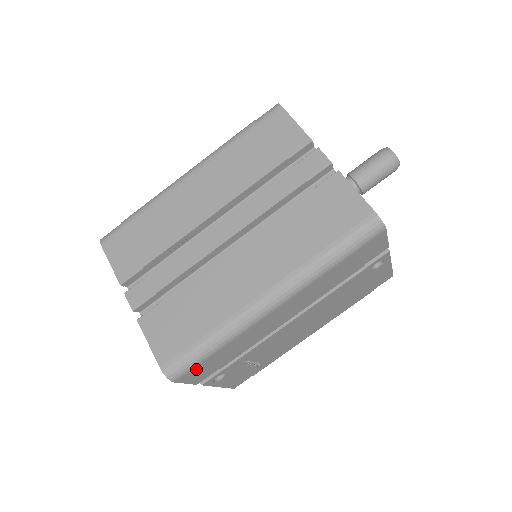
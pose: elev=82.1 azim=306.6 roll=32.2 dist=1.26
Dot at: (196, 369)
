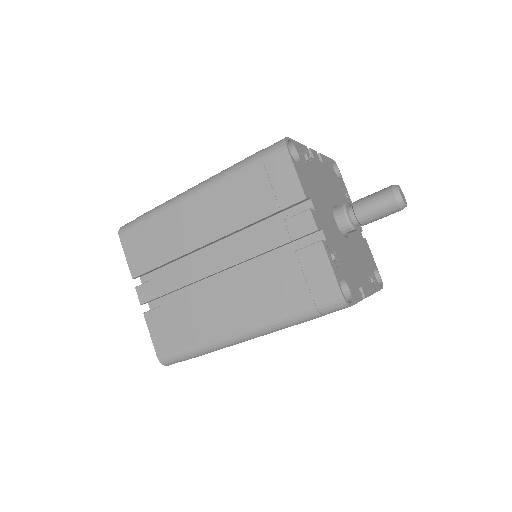
Dot at: occluded
